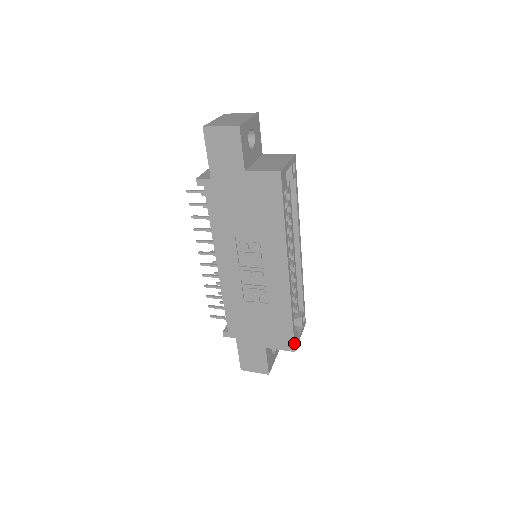
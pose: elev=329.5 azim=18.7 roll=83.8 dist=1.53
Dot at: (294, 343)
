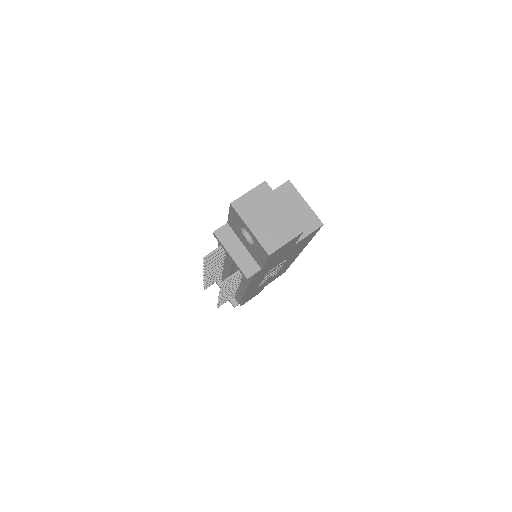
Dot at: occluded
